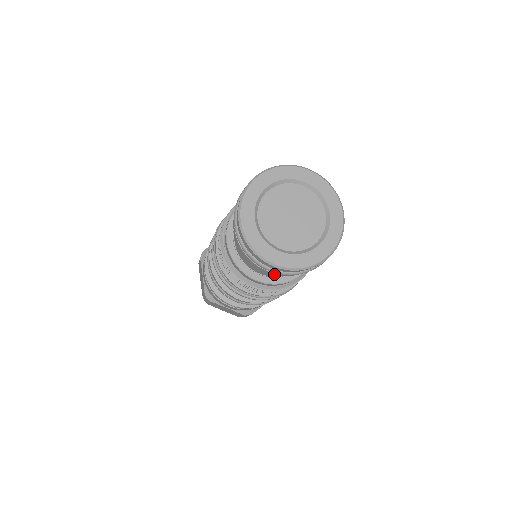
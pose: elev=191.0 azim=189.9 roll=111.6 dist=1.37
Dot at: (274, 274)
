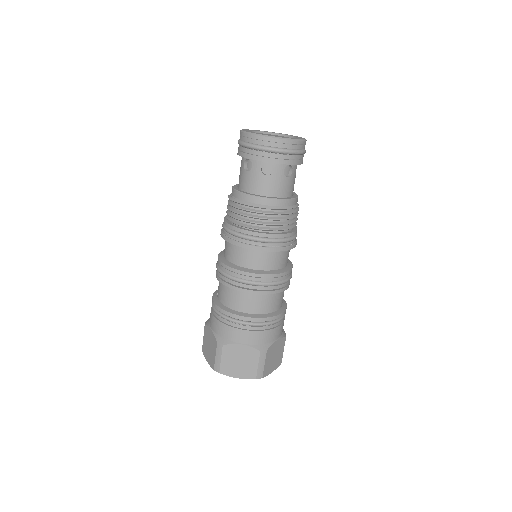
Dot at: (274, 161)
